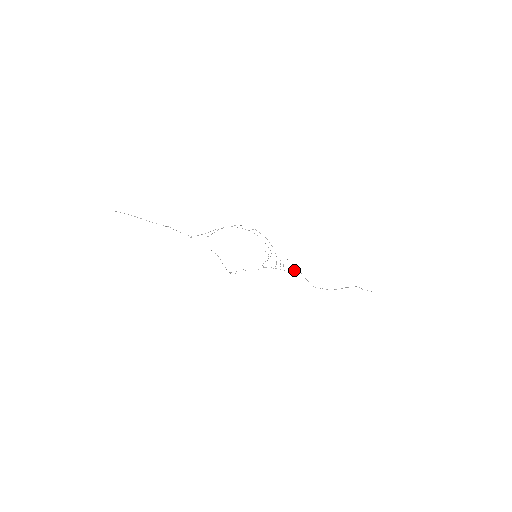
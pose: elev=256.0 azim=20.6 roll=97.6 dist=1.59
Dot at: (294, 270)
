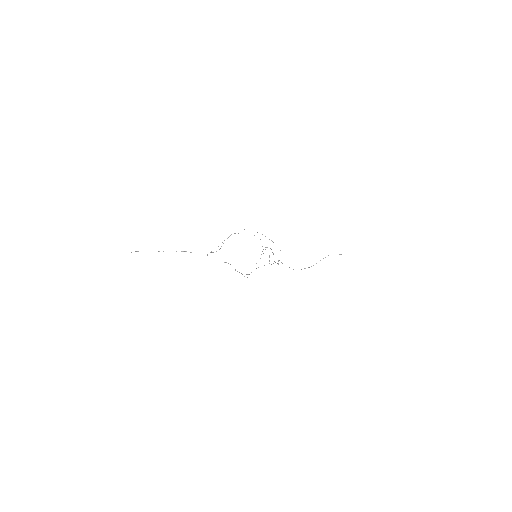
Dot at: occluded
